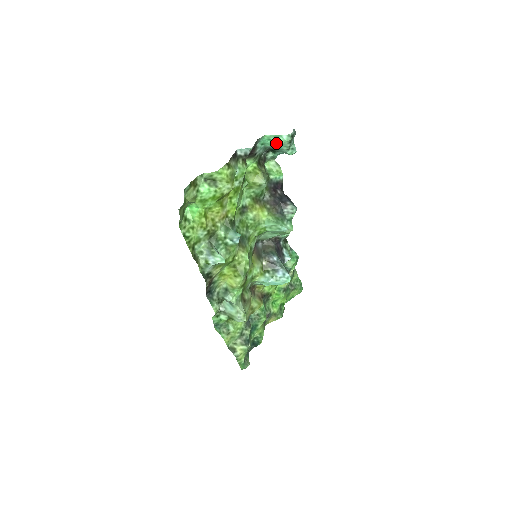
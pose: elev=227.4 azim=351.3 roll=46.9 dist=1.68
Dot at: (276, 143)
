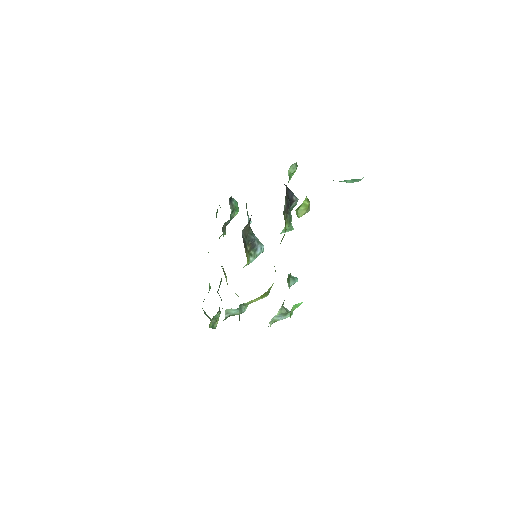
Dot at: occluded
